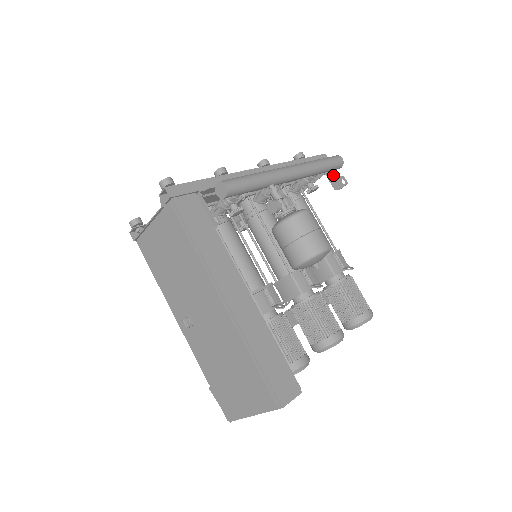
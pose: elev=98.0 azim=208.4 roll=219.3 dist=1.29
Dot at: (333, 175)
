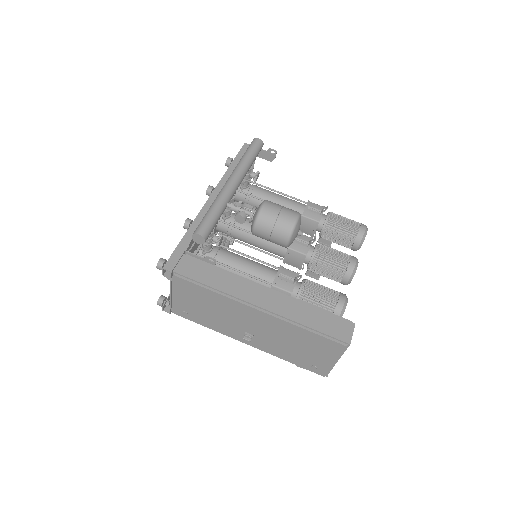
Dot at: (262, 153)
